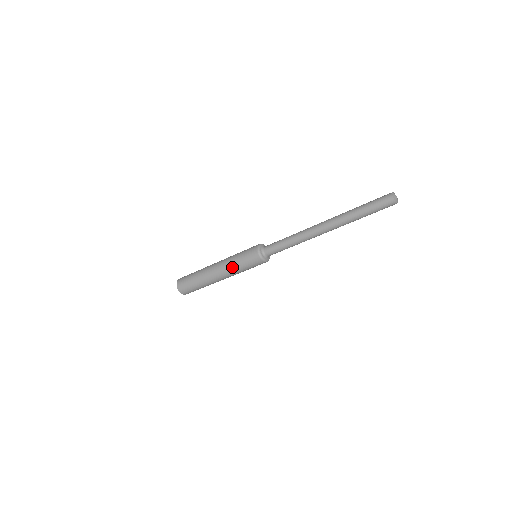
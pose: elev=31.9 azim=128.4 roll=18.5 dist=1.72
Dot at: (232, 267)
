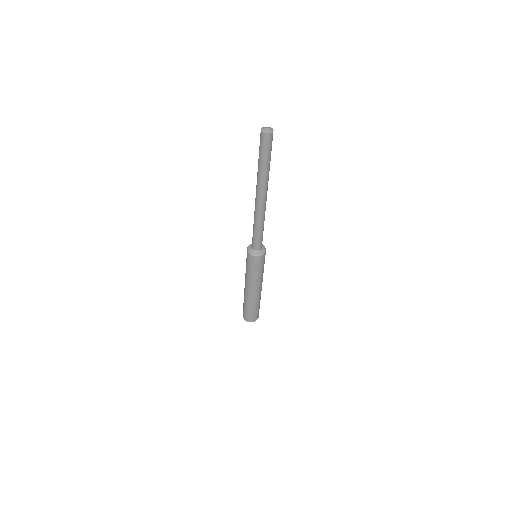
Dot at: (253, 279)
